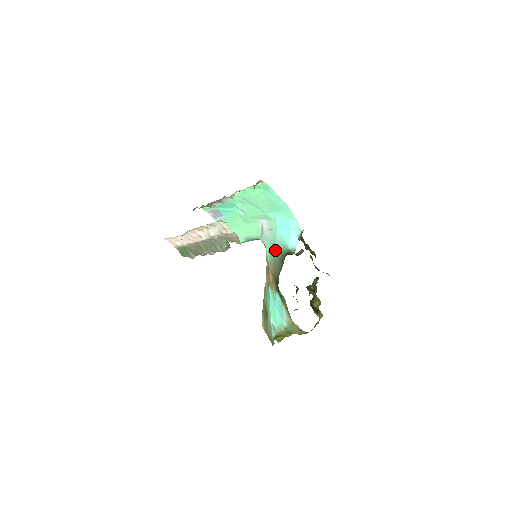
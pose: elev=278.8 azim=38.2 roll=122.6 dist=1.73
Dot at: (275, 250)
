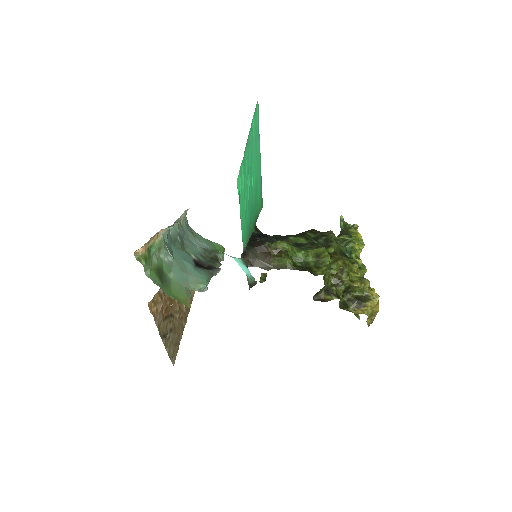
Dot at: occluded
